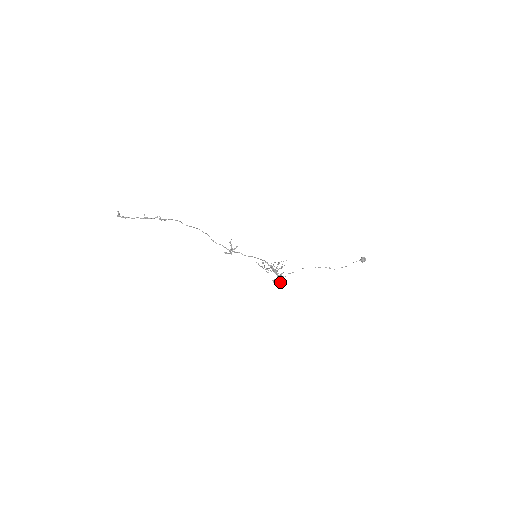
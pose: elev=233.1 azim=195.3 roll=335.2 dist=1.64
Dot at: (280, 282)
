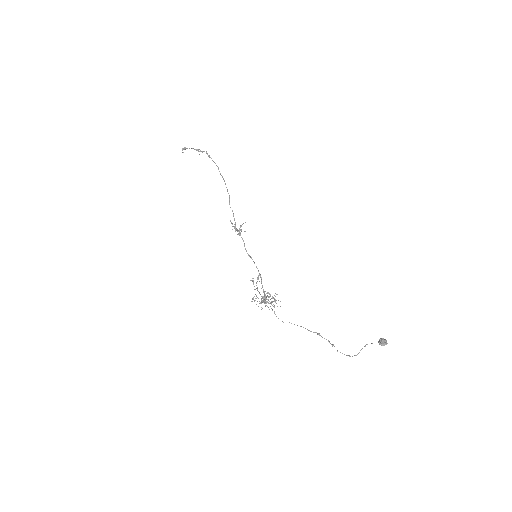
Dot at: occluded
